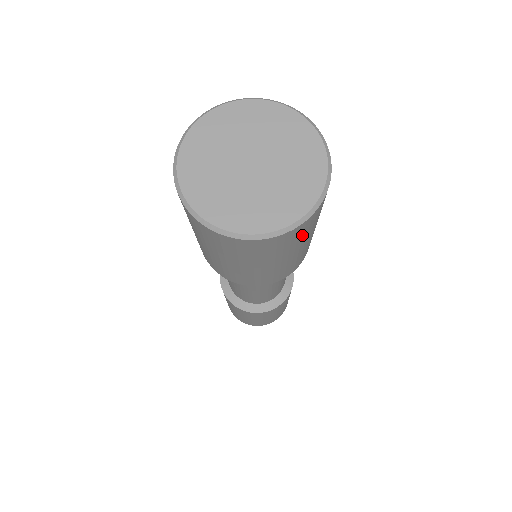
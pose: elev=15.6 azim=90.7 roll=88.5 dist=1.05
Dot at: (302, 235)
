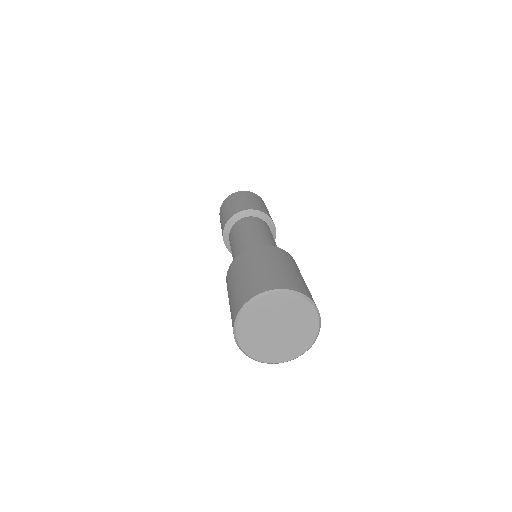
Dot at: occluded
